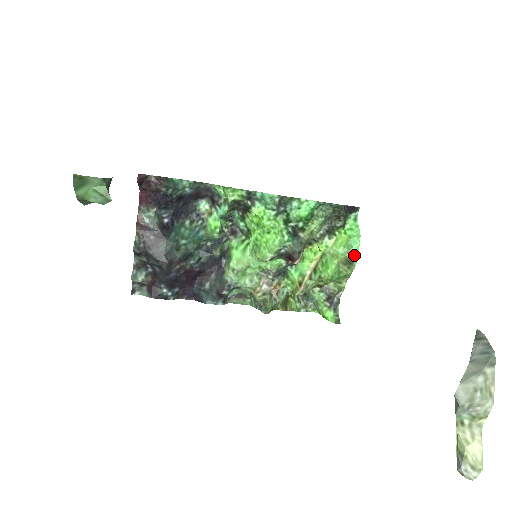
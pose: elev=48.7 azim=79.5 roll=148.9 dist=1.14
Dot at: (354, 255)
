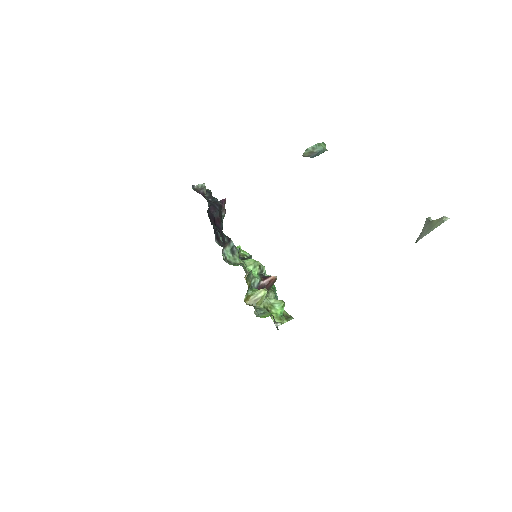
Dot at: occluded
